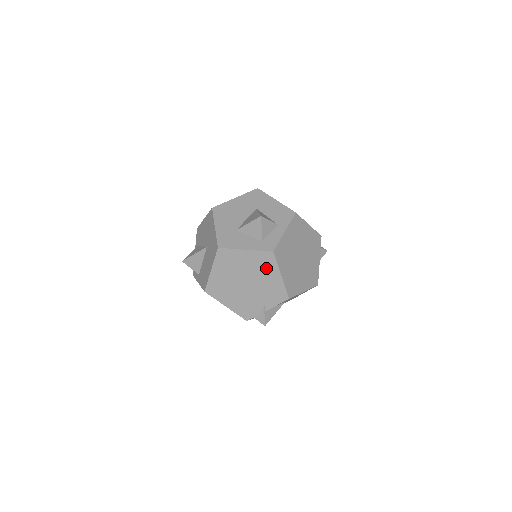
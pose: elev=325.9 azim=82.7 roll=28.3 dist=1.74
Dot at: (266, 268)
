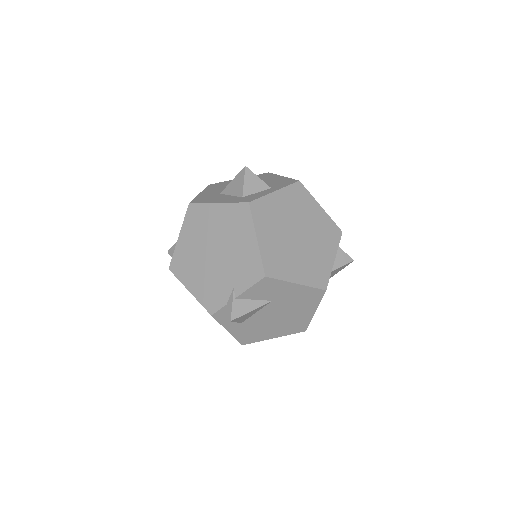
Dot at: (239, 228)
